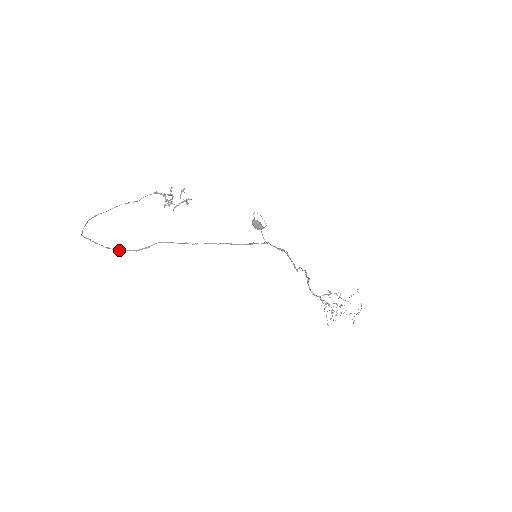
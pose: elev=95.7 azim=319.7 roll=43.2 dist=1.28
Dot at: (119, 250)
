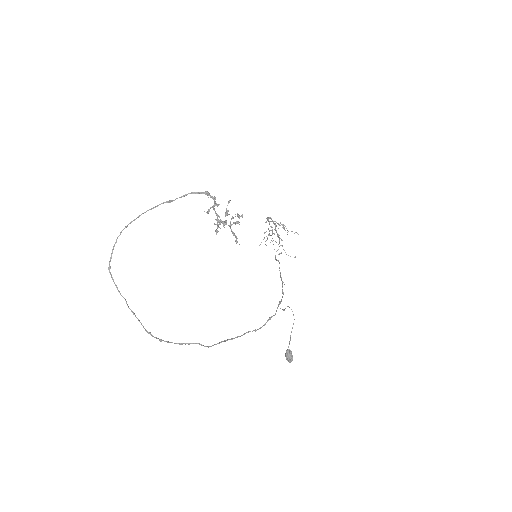
Dot at: (161, 341)
